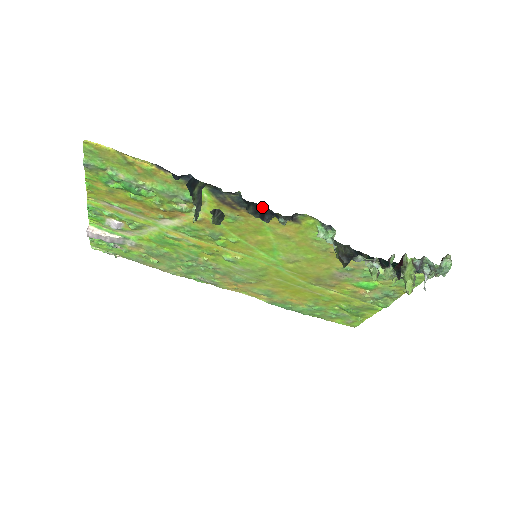
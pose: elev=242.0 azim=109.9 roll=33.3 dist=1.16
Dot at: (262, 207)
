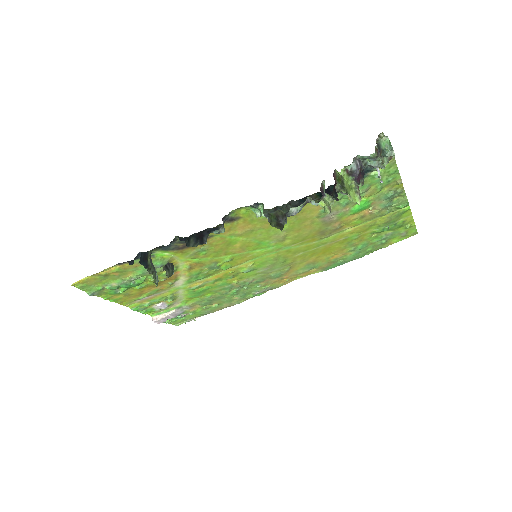
Dot at: (200, 232)
